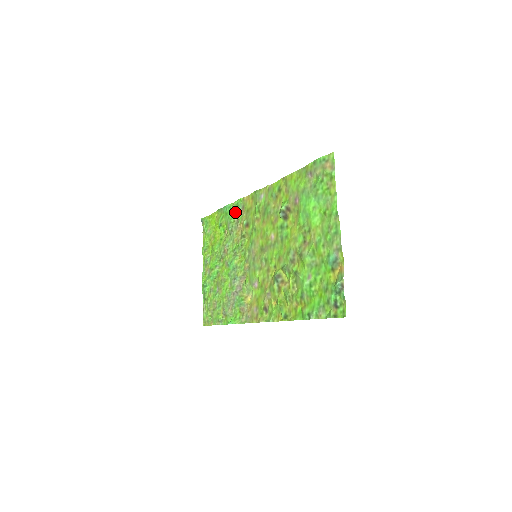
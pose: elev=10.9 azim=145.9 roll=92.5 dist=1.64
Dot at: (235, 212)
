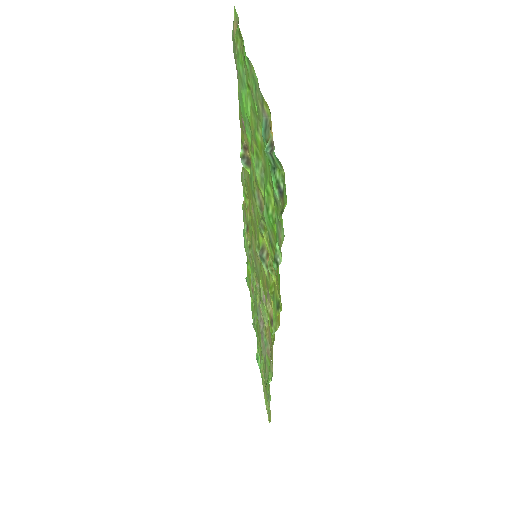
Dot at: occluded
